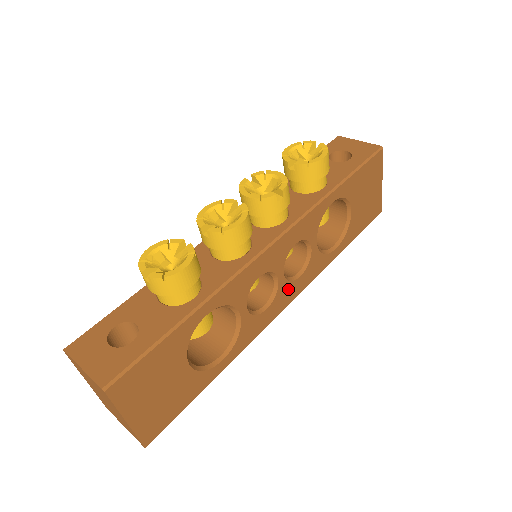
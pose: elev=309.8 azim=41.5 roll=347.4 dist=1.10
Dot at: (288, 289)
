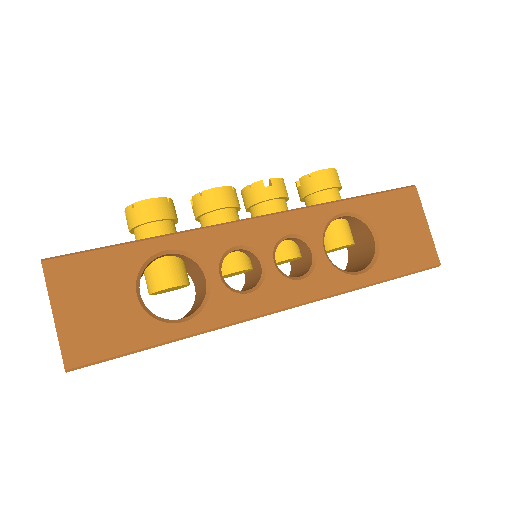
Dot at: (283, 286)
